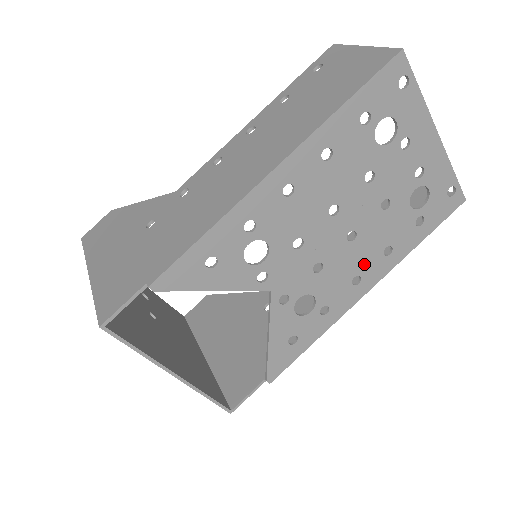
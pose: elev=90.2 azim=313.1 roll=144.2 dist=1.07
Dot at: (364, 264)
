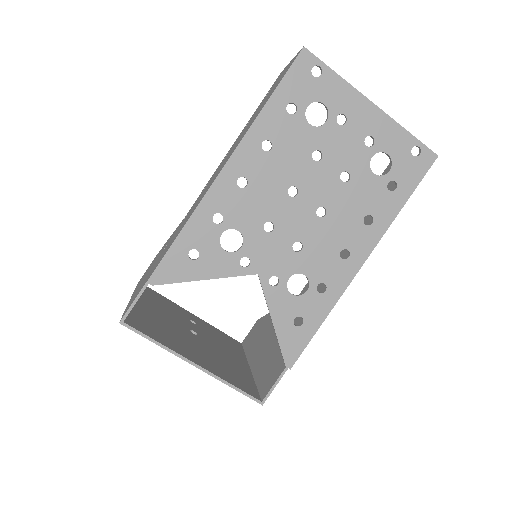
Dot at: (347, 237)
